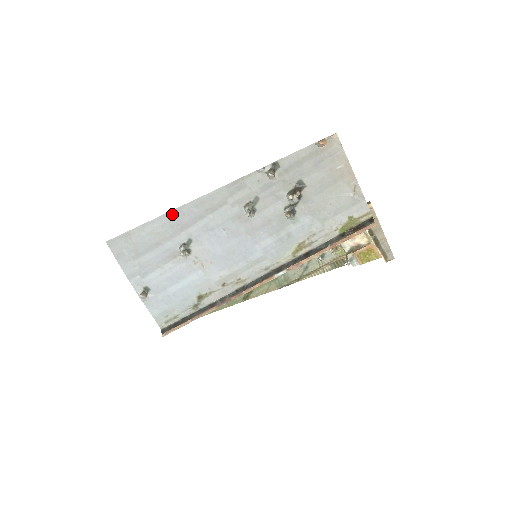
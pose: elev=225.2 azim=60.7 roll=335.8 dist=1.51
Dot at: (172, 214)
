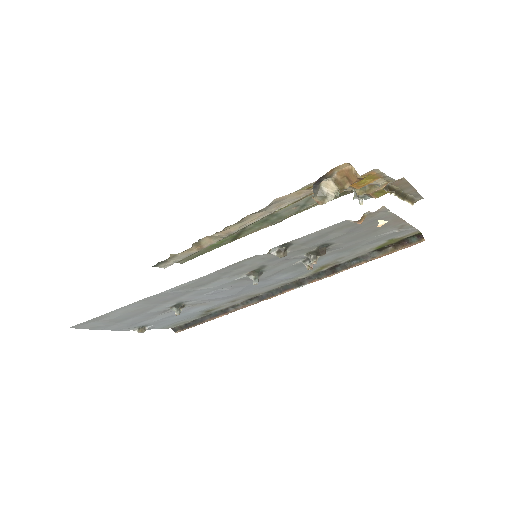
Dot at: (147, 300)
